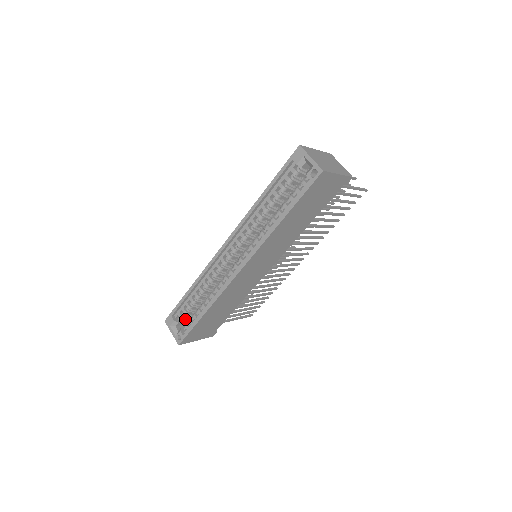
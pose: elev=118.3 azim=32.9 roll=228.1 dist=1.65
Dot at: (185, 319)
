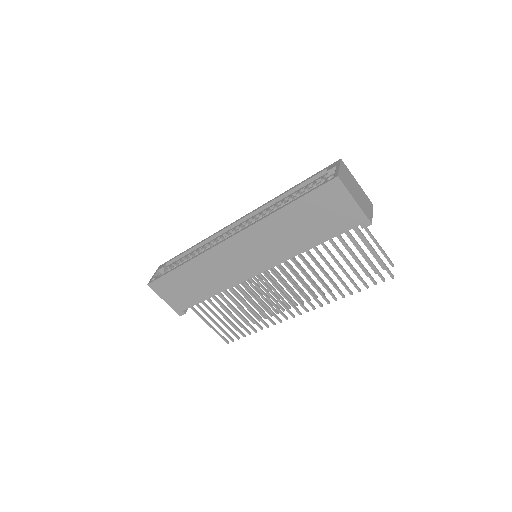
Dot at: occluded
